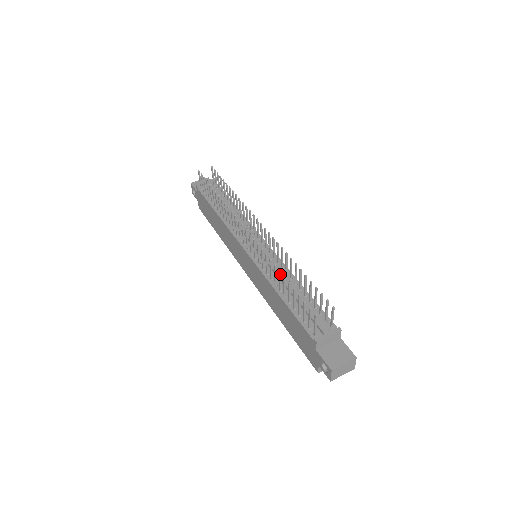
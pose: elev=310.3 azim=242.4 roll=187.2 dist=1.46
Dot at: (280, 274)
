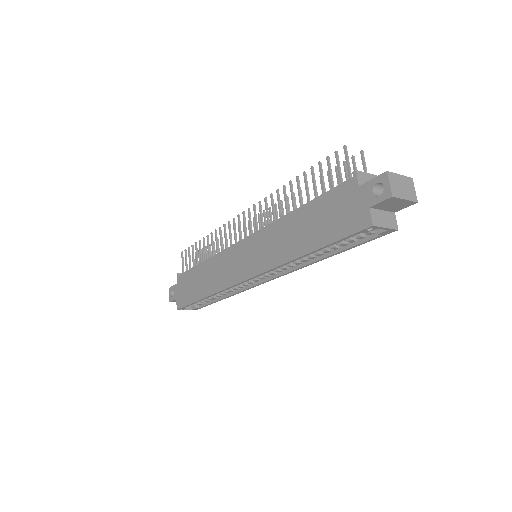
Dot at: (292, 186)
